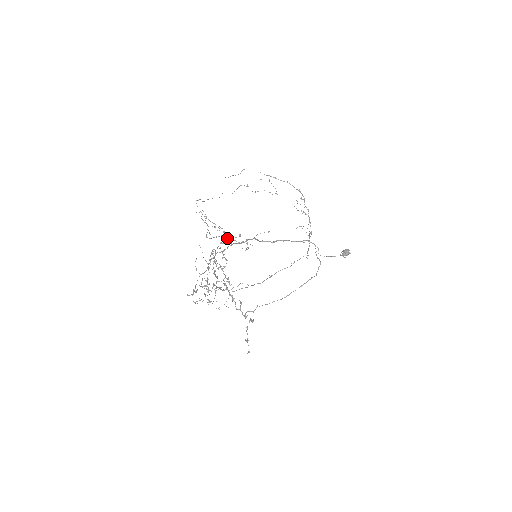
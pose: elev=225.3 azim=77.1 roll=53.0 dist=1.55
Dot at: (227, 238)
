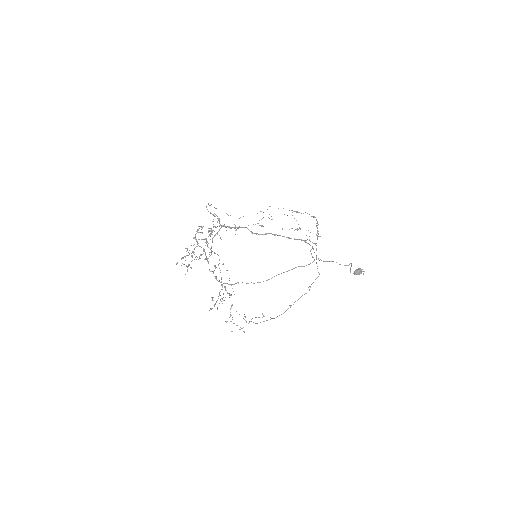
Dot at: (219, 221)
